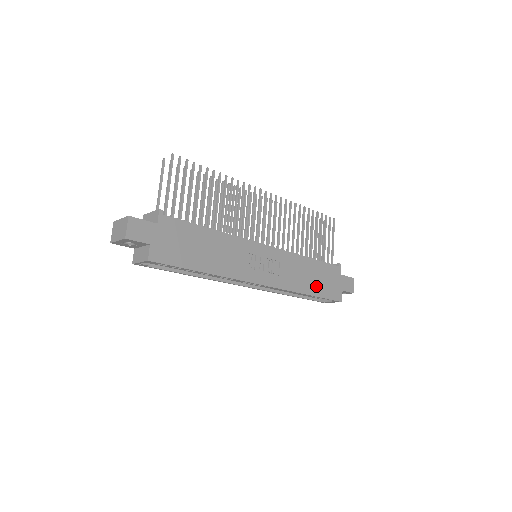
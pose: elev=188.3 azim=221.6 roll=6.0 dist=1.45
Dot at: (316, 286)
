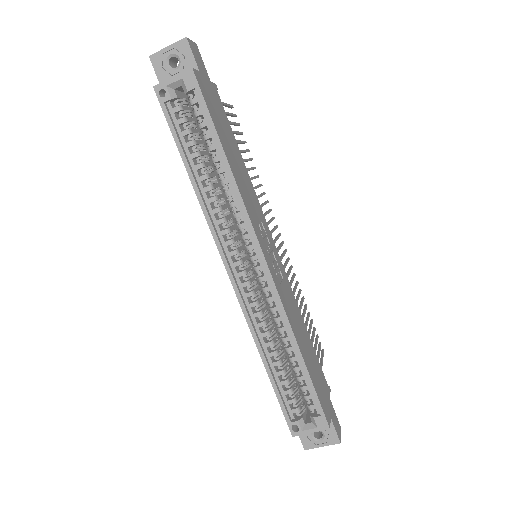
Dot at: (308, 361)
